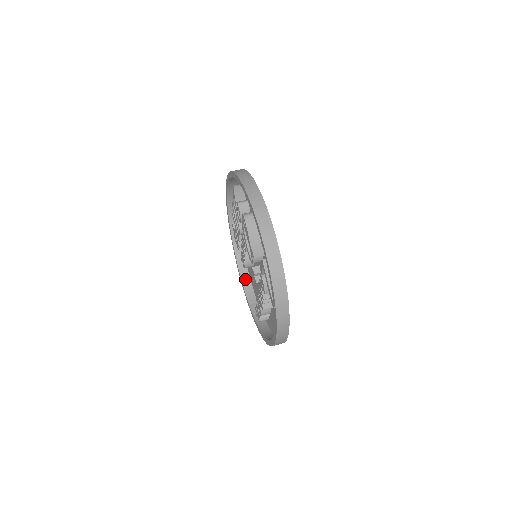
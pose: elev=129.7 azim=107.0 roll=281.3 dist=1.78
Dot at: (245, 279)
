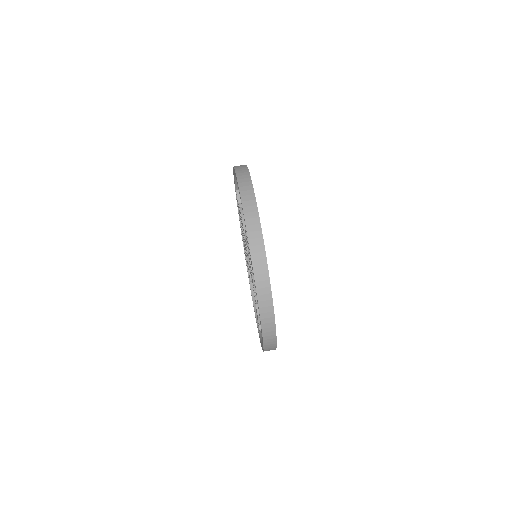
Dot at: occluded
